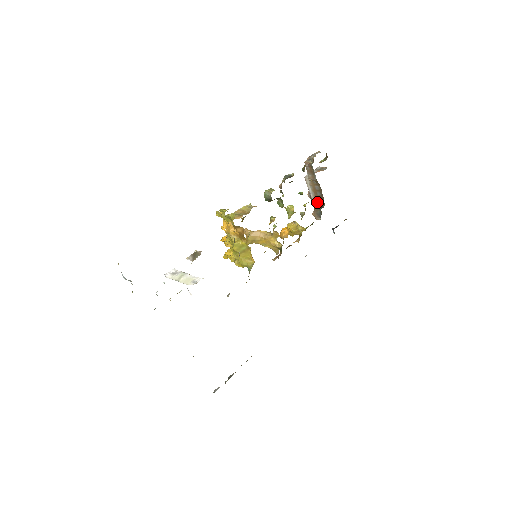
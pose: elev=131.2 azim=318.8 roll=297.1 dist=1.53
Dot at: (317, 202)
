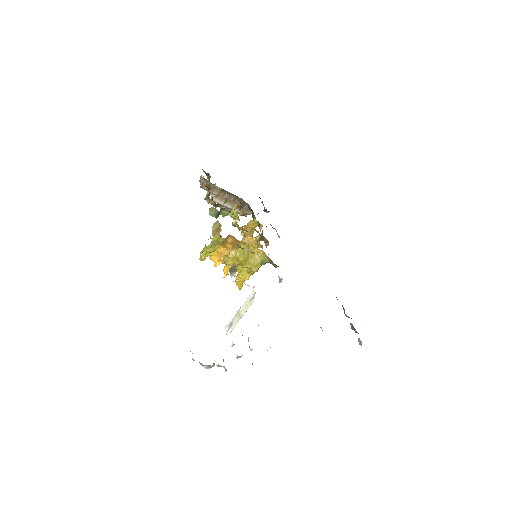
Dot at: occluded
